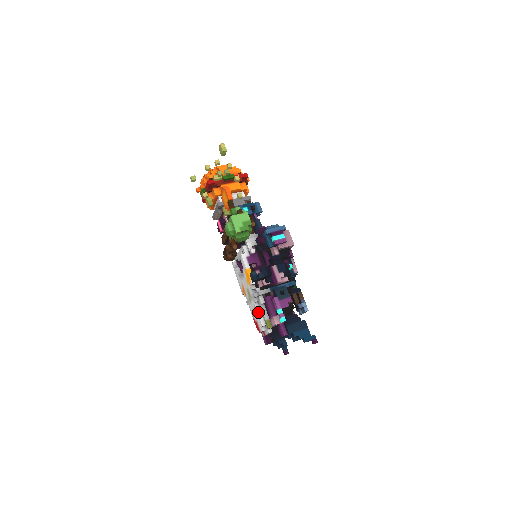
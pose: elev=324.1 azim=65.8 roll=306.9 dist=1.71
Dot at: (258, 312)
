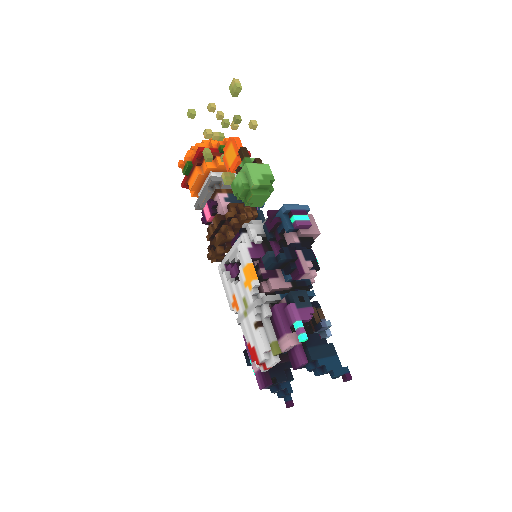
Dot at: (260, 329)
